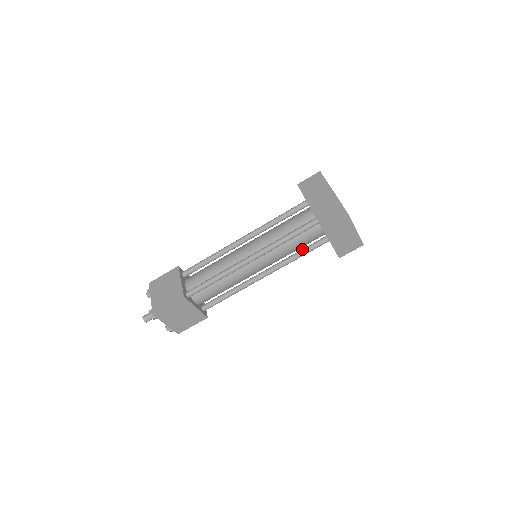
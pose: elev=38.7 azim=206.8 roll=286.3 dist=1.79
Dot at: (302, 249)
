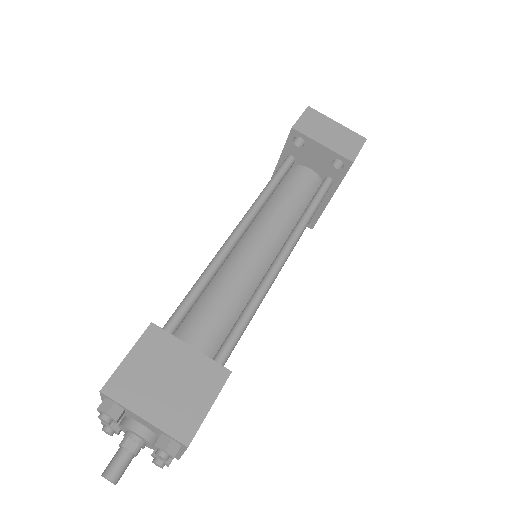
Dot at: (307, 206)
